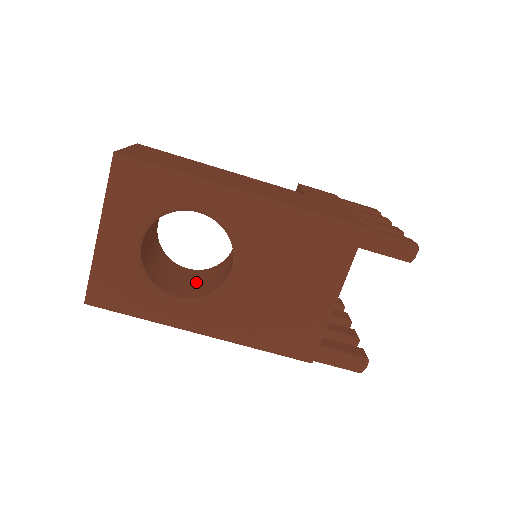
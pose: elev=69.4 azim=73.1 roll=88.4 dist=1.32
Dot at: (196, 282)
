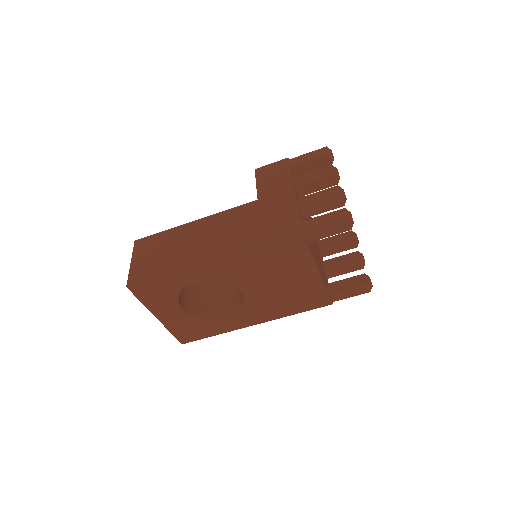
Dot at: (232, 292)
